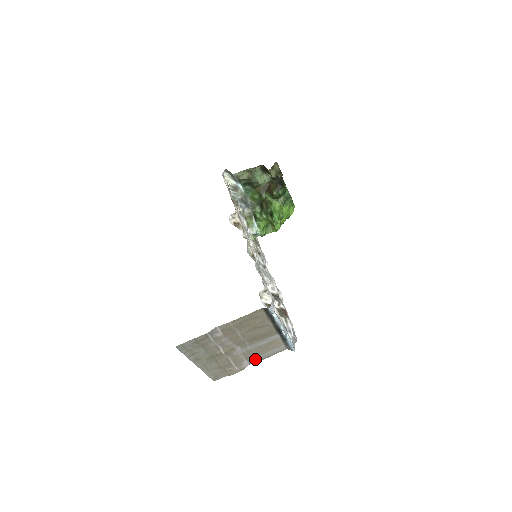
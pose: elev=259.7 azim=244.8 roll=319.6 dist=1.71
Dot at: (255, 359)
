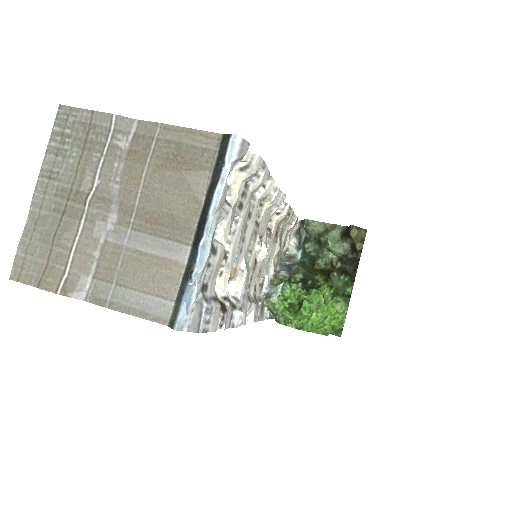
Dot at: (105, 292)
